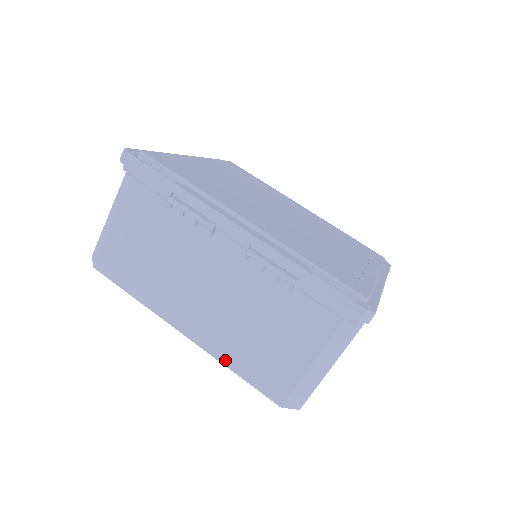
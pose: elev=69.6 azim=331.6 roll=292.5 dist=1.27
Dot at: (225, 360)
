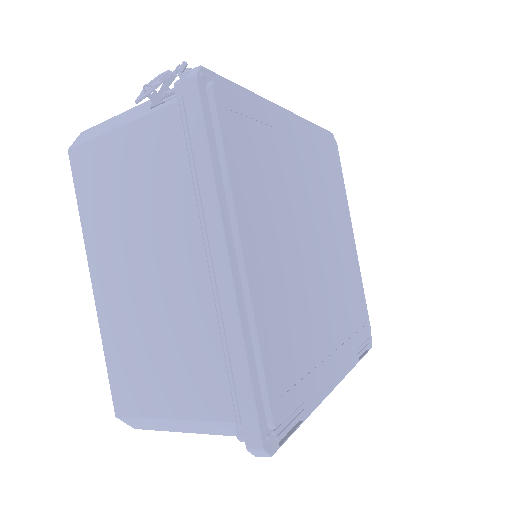
Dot at: occluded
